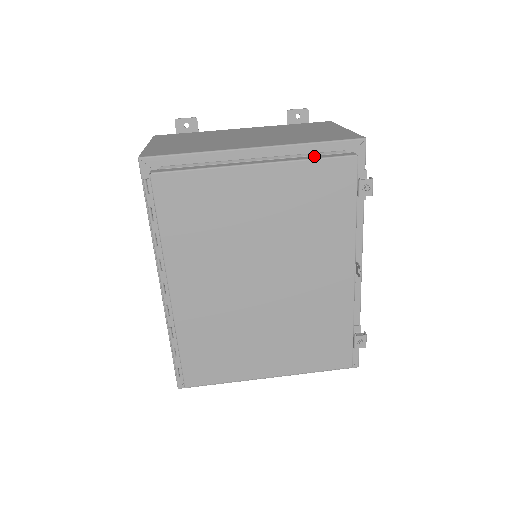
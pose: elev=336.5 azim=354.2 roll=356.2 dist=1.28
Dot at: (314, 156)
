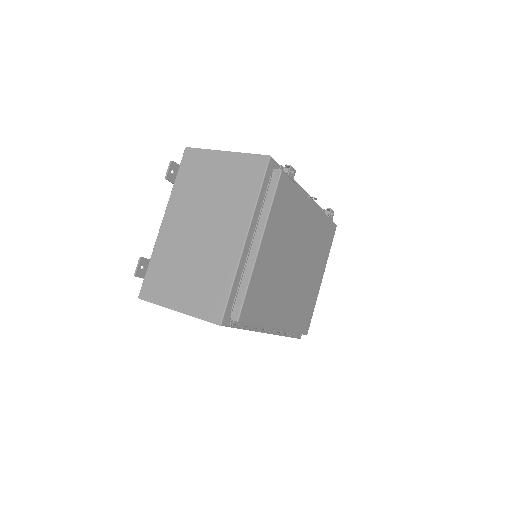
Dot at: (267, 199)
